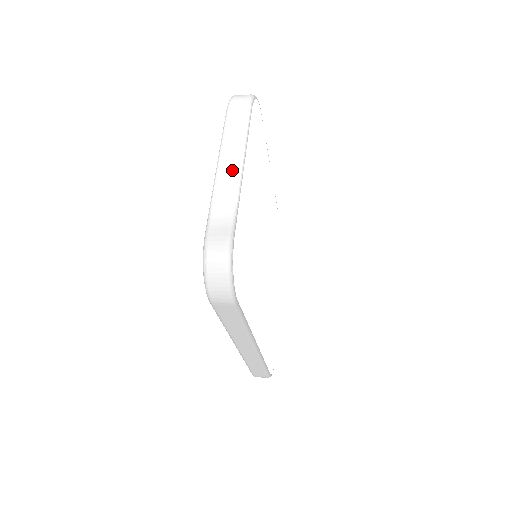
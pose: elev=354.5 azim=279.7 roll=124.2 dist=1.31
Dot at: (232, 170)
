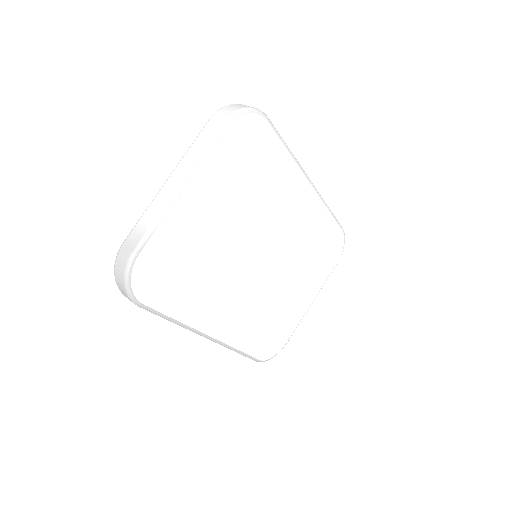
Dot at: (170, 190)
